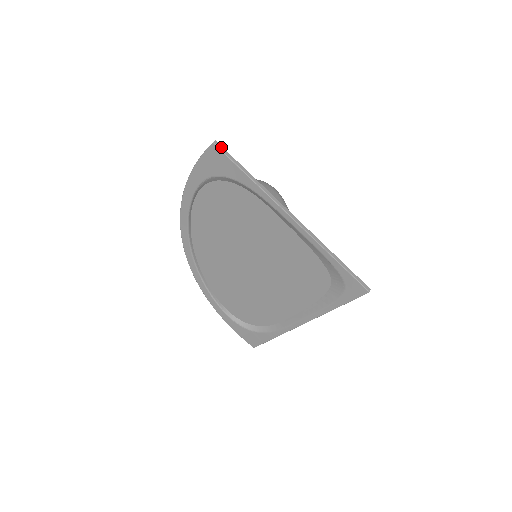
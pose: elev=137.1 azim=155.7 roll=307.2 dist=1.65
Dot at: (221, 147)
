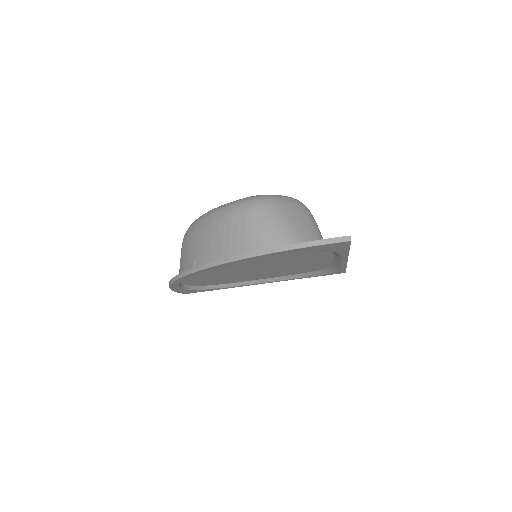
Dot at: occluded
